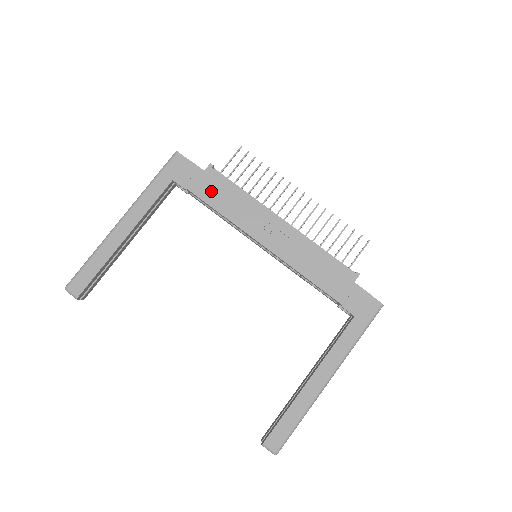
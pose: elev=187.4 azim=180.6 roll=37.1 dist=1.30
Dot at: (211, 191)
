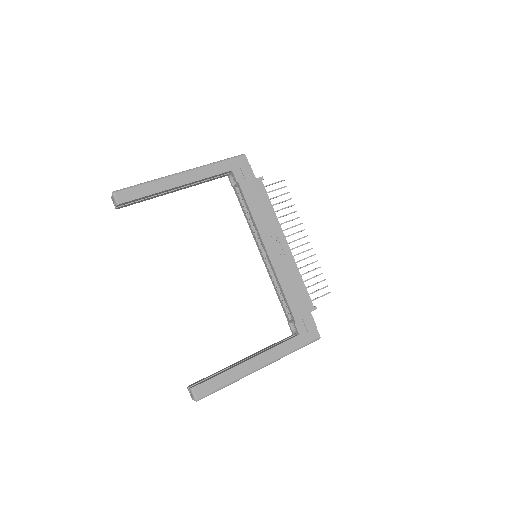
Dot at: (253, 194)
